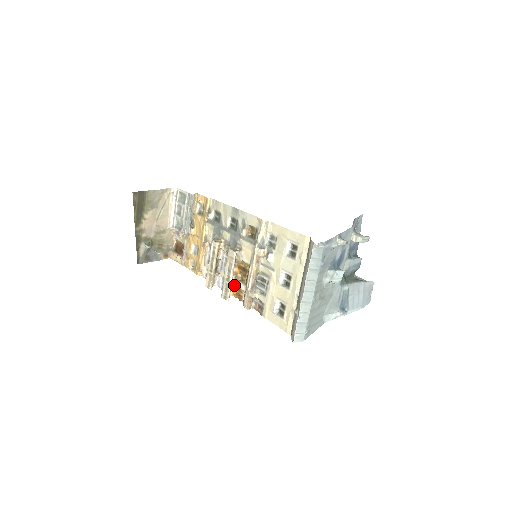
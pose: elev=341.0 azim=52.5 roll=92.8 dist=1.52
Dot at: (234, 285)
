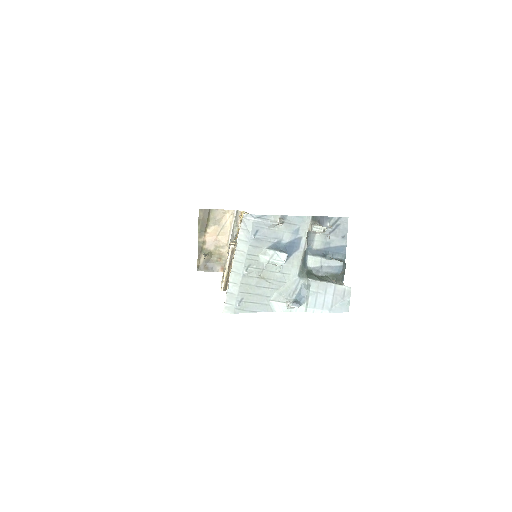
Dot at: occluded
